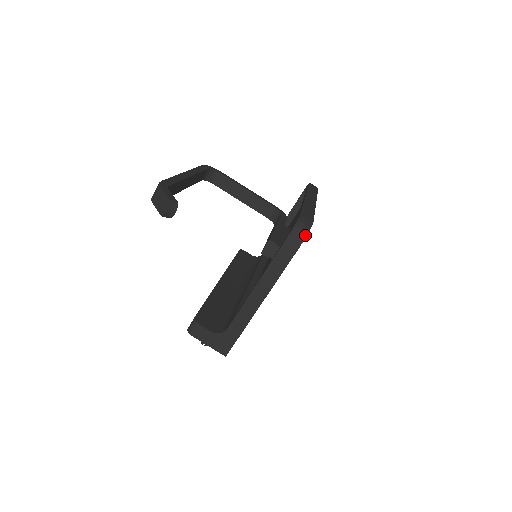
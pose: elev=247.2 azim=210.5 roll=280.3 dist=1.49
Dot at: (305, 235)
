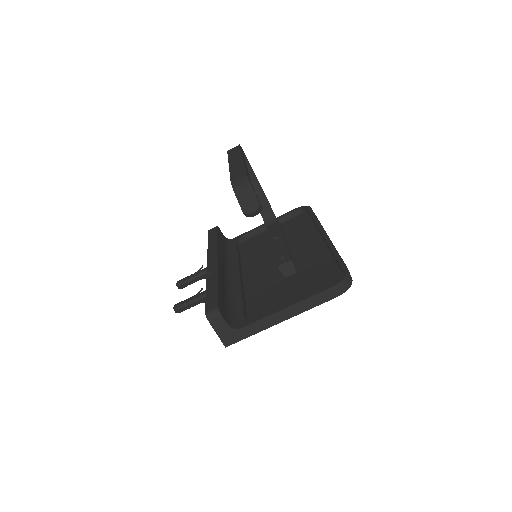
Dot at: (347, 288)
